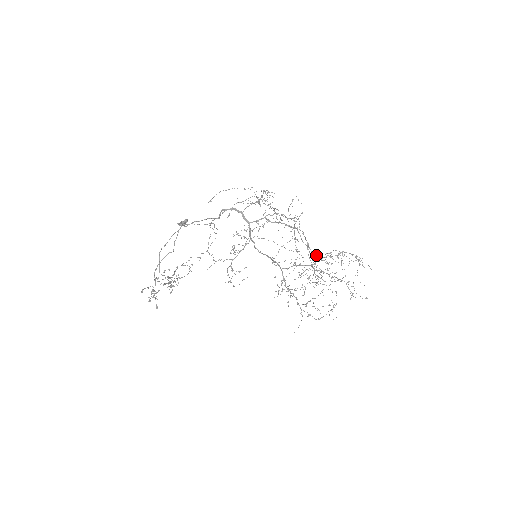
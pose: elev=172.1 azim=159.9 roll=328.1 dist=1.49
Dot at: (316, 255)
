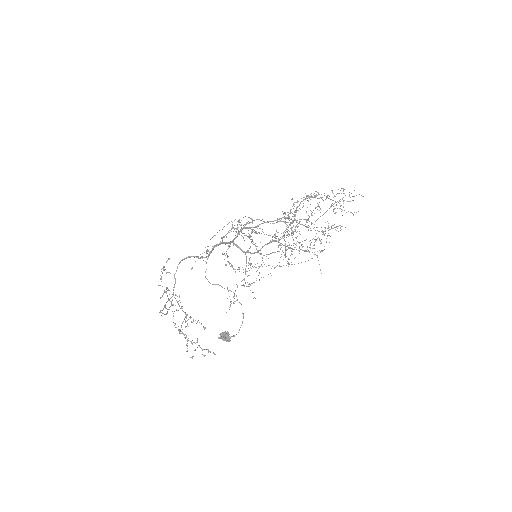
Dot at: (324, 235)
